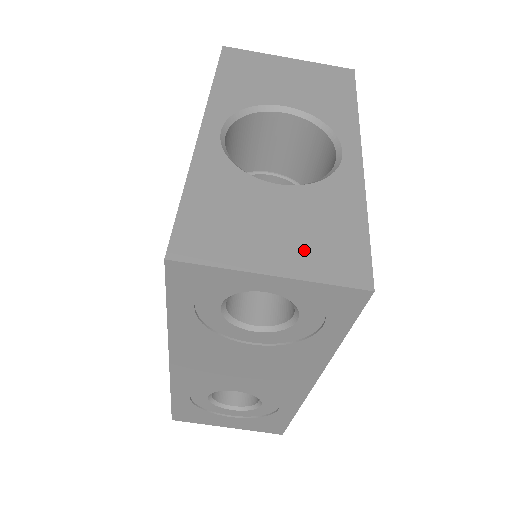
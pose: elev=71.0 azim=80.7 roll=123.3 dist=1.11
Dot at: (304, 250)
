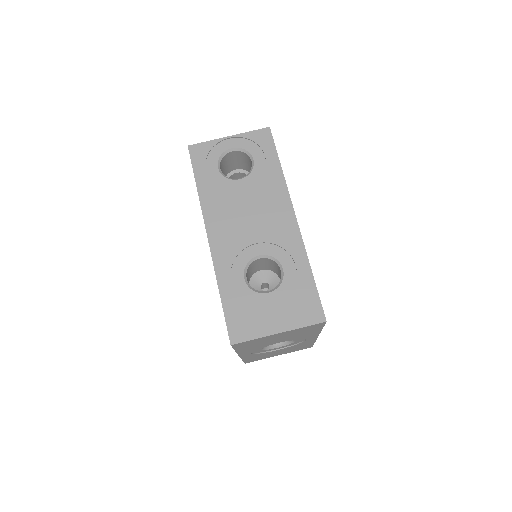
Dot at: occluded
